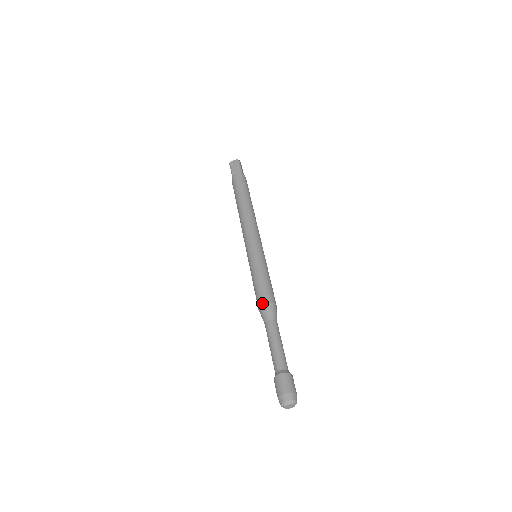
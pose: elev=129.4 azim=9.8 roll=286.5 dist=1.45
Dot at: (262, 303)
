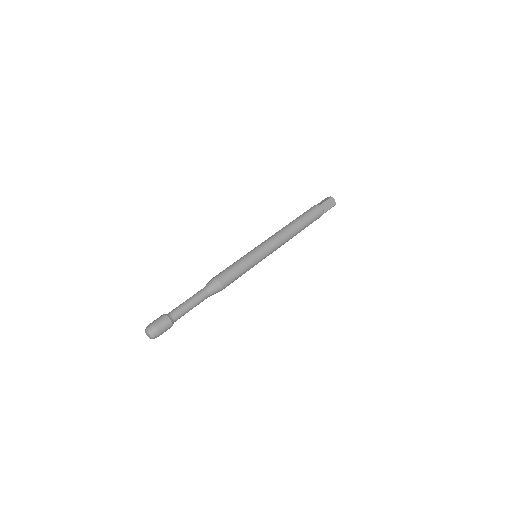
Dot at: (213, 277)
